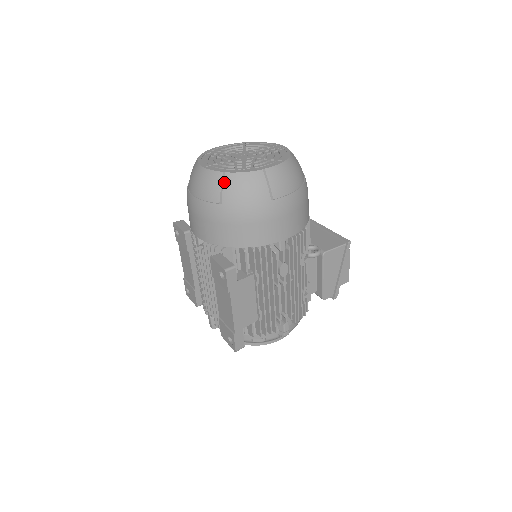
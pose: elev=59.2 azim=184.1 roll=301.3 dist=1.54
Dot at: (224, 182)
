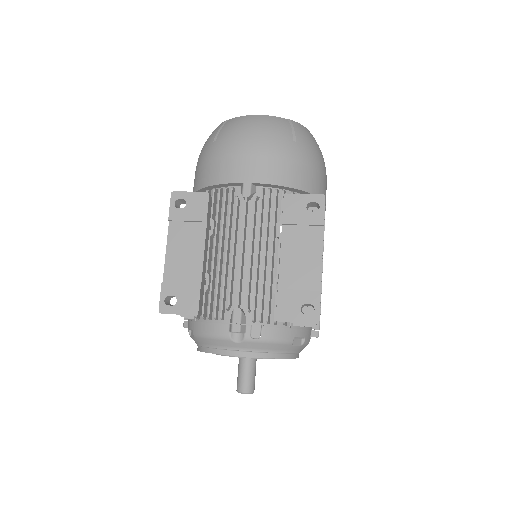
Dot at: (293, 125)
